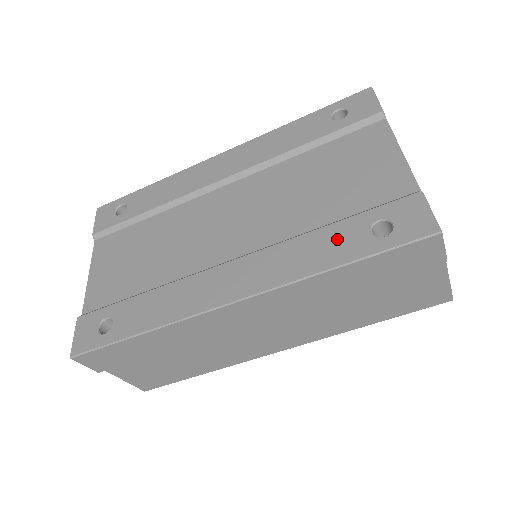
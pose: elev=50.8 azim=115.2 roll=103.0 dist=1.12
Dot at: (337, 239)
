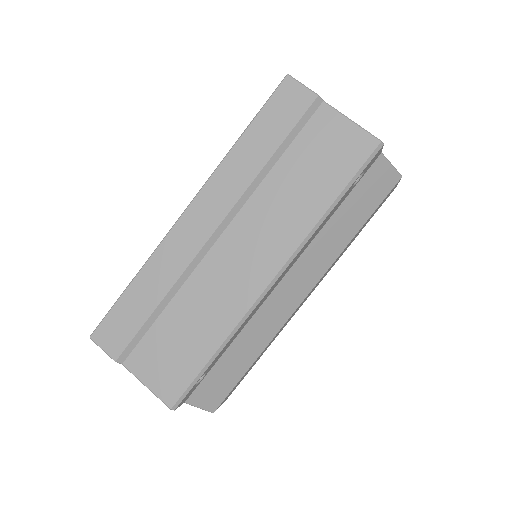
Dot at: occluded
